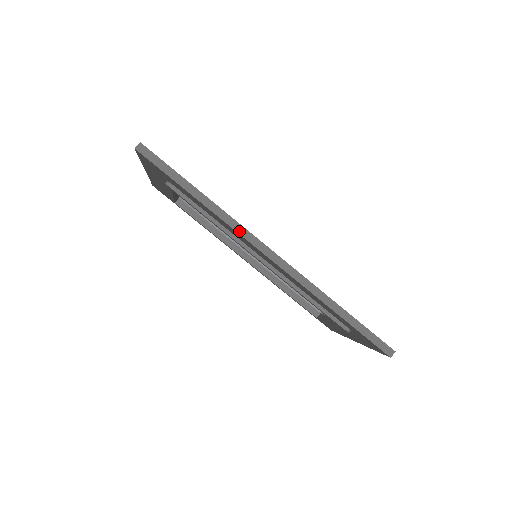
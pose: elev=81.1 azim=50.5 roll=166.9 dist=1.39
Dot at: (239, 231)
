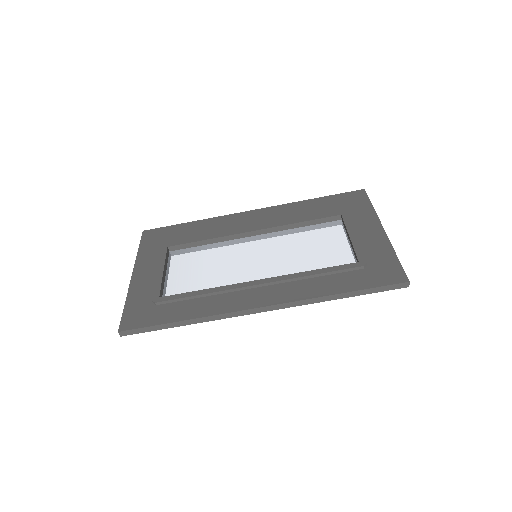
Dot at: (228, 317)
